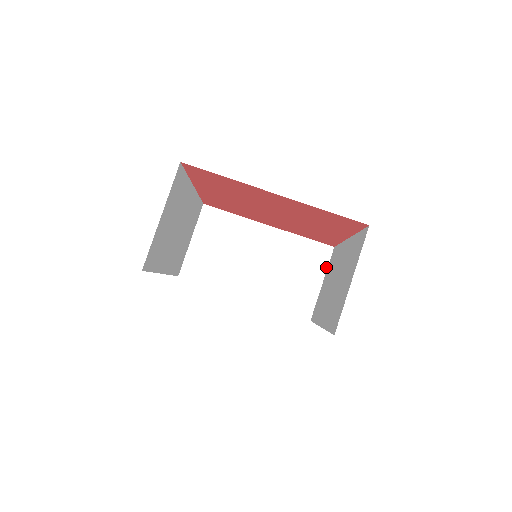
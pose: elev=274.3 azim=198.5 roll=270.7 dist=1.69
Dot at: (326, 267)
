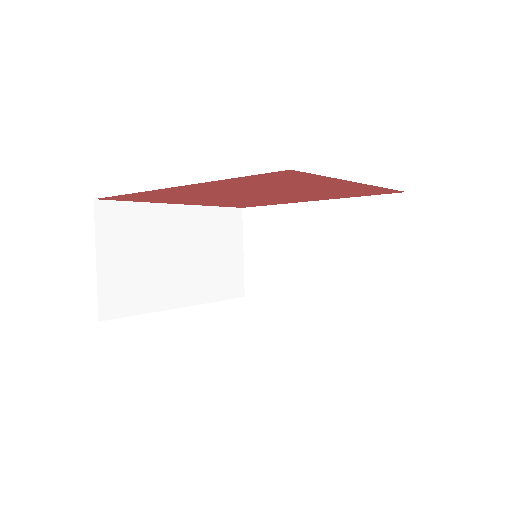
Dot at: (242, 233)
